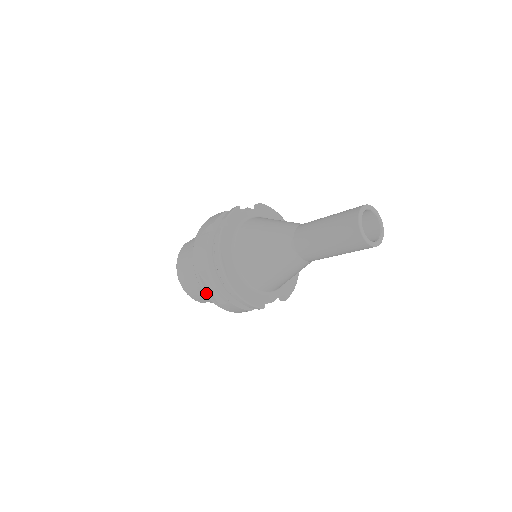
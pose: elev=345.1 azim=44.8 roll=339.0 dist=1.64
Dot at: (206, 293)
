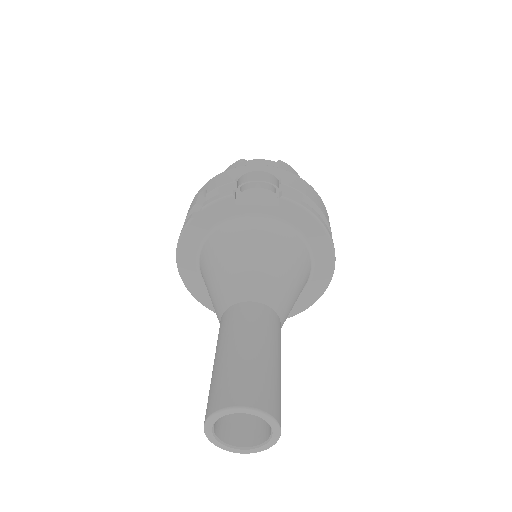
Dot at: occluded
